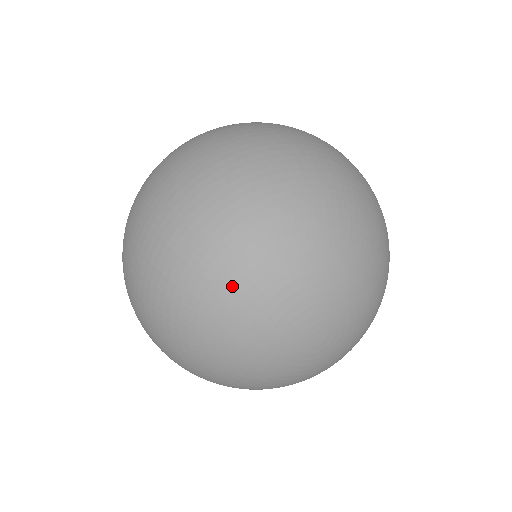
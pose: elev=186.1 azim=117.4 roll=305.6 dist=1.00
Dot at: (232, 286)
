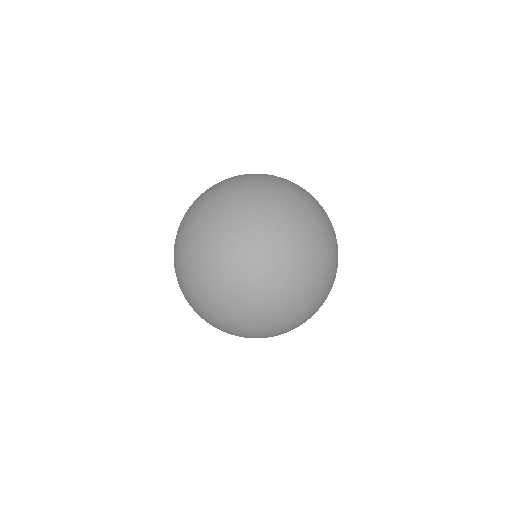
Dot at: (238, 318)
